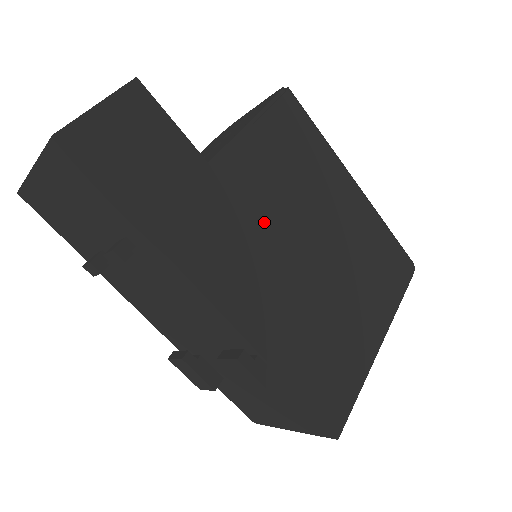
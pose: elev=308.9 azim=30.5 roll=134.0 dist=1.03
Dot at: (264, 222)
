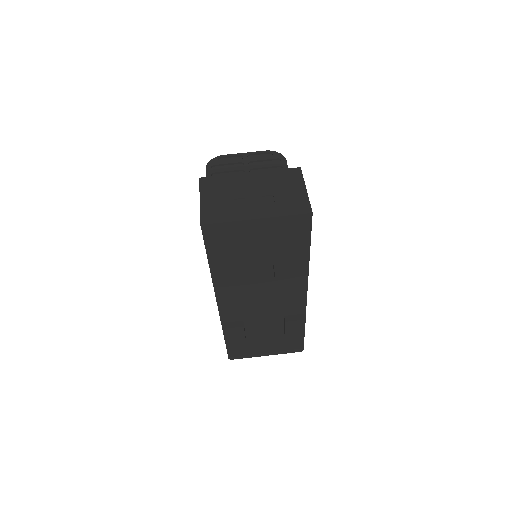
Dot at: occluded
